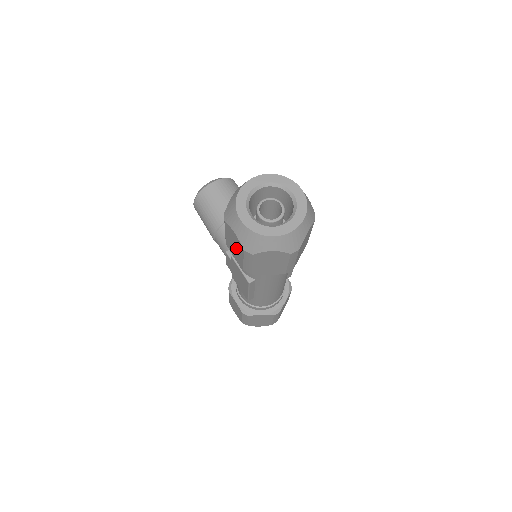
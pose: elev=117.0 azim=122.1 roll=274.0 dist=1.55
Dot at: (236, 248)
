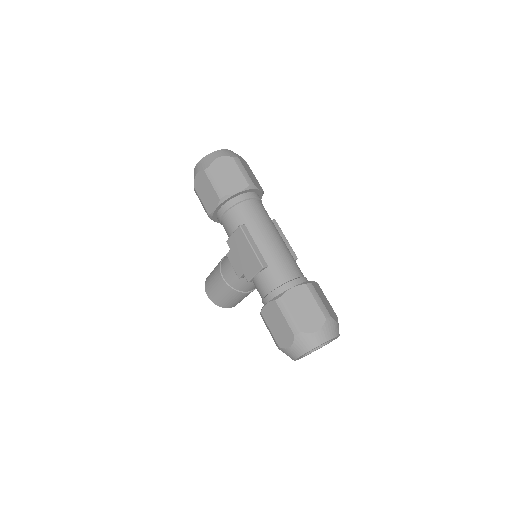
Dot at: (206, 189)
